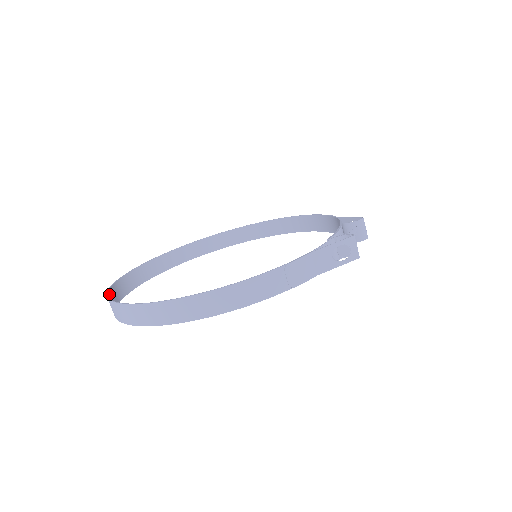
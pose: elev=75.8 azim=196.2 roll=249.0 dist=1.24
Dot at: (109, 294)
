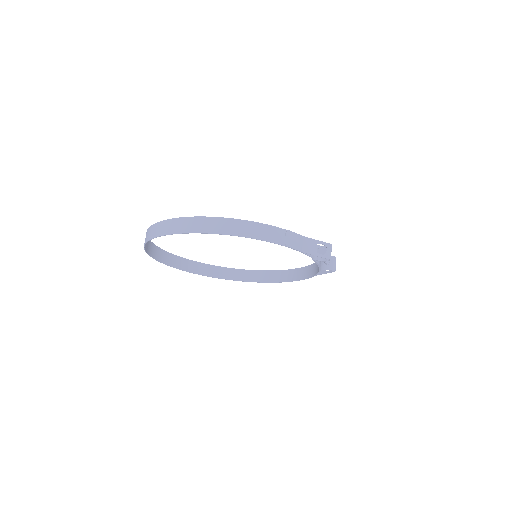
Dot at: occluded
